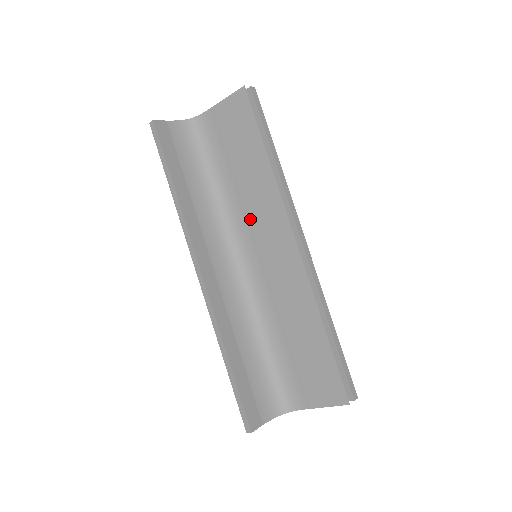
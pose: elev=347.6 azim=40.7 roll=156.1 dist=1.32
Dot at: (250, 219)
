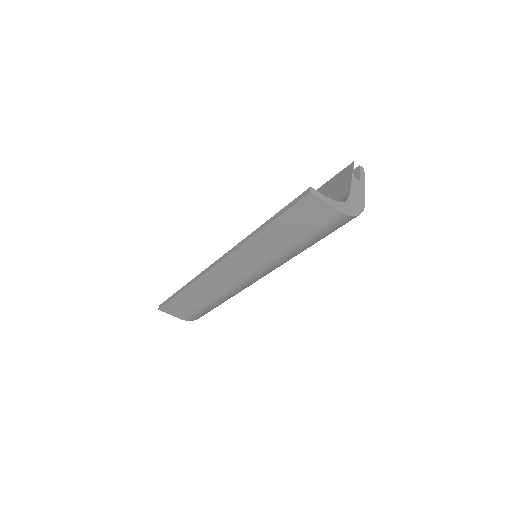
Dot at: occluded
